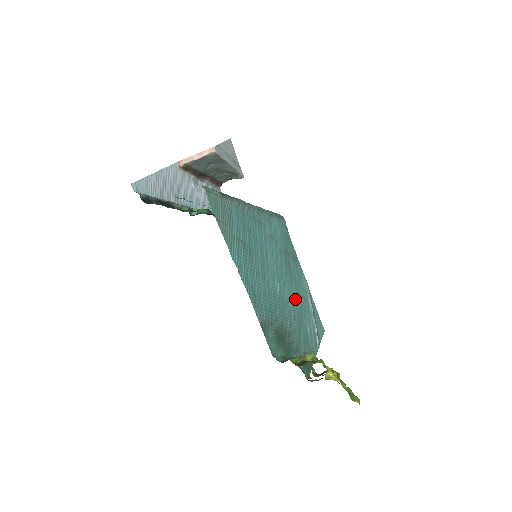
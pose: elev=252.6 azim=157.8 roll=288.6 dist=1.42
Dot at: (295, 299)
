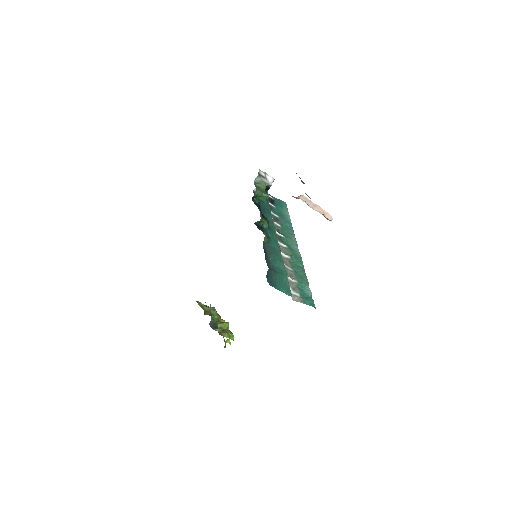
Dot at: occluded
